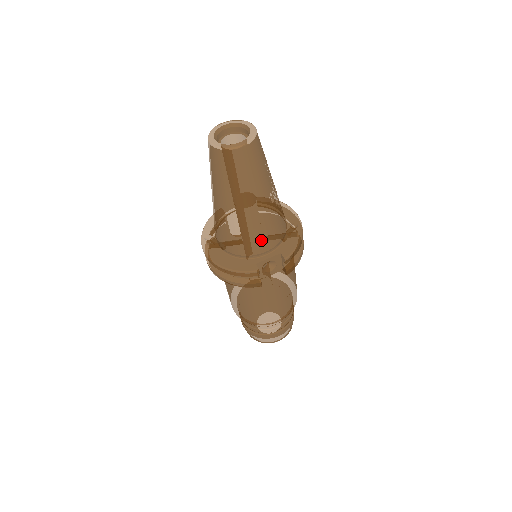
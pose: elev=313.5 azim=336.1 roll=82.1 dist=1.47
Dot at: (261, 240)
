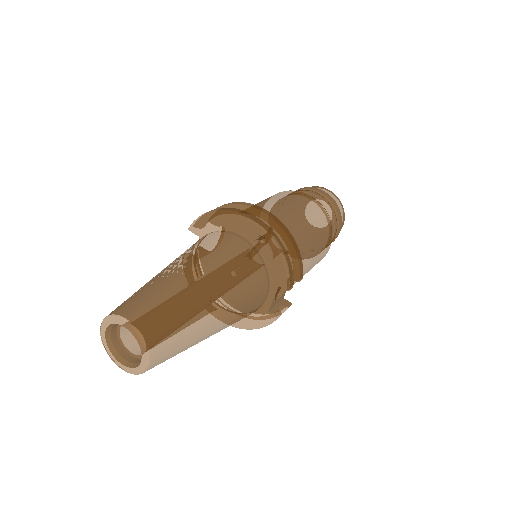
Dot at: (252, 307)
